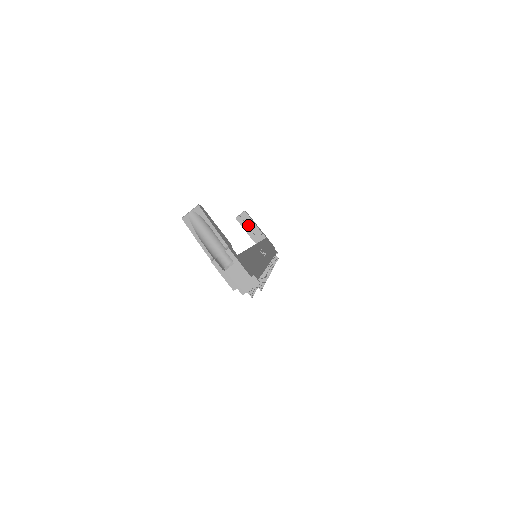
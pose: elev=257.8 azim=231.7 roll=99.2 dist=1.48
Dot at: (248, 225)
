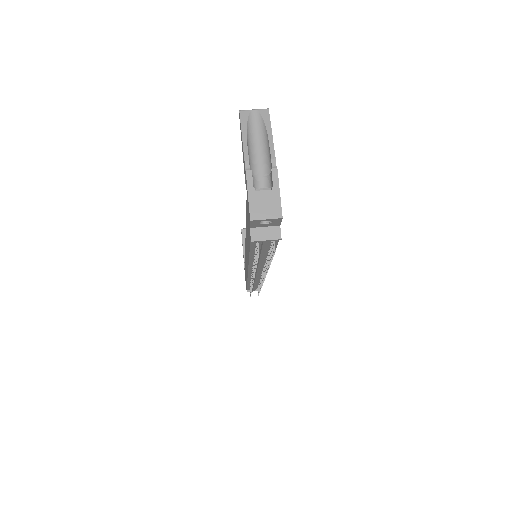
Dot at: occluded
